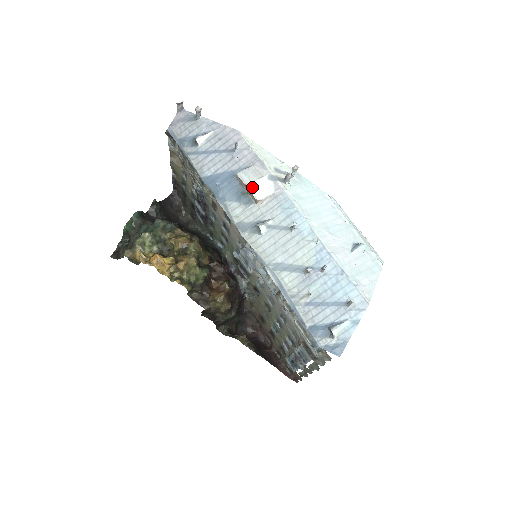
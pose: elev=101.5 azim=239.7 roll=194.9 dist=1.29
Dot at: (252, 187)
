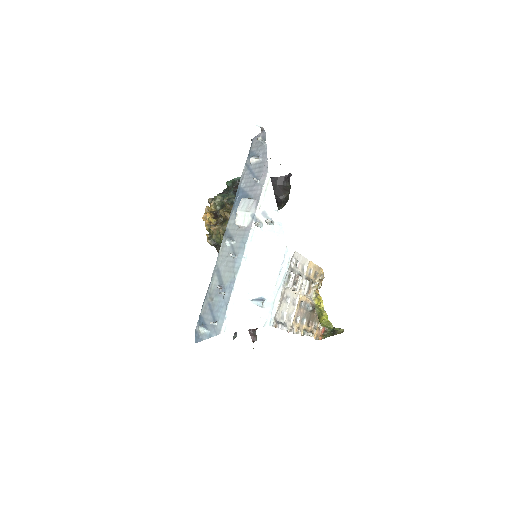
Dot at: (238, 214)
